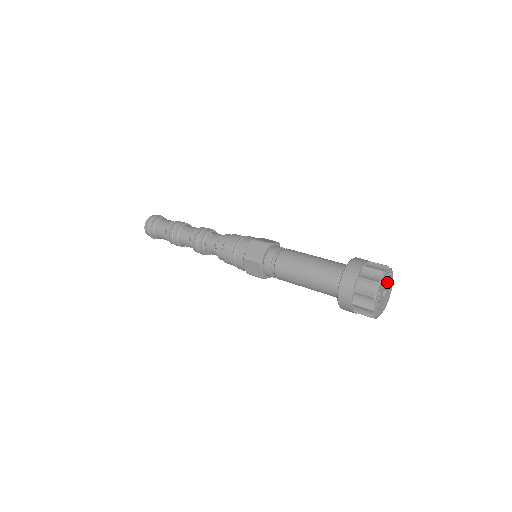
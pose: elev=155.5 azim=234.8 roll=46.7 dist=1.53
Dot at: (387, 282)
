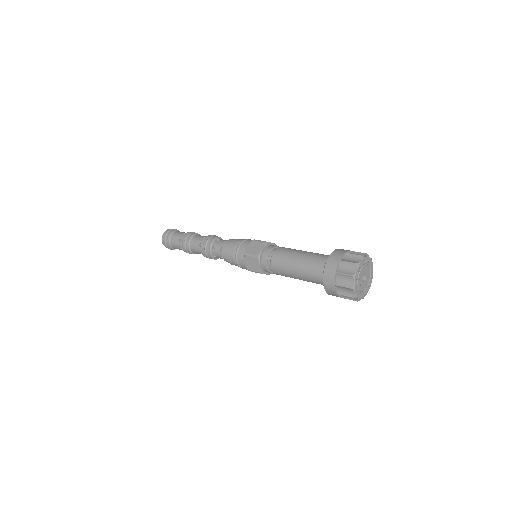
Dot at: (367, 268)
